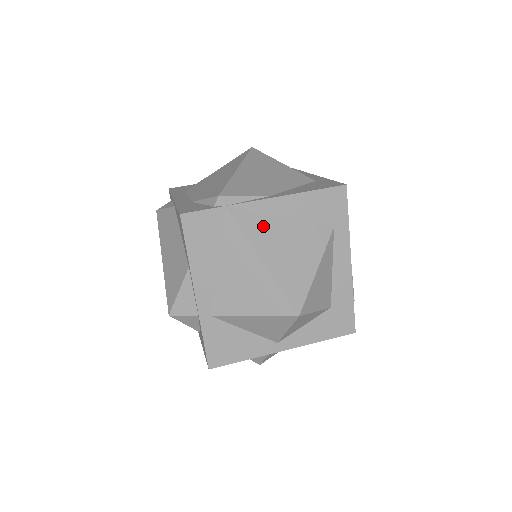
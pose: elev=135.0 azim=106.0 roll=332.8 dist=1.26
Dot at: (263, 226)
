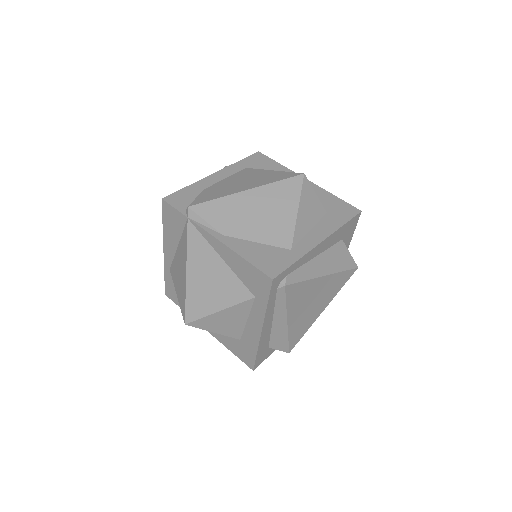
Dot at: (203, 251)
